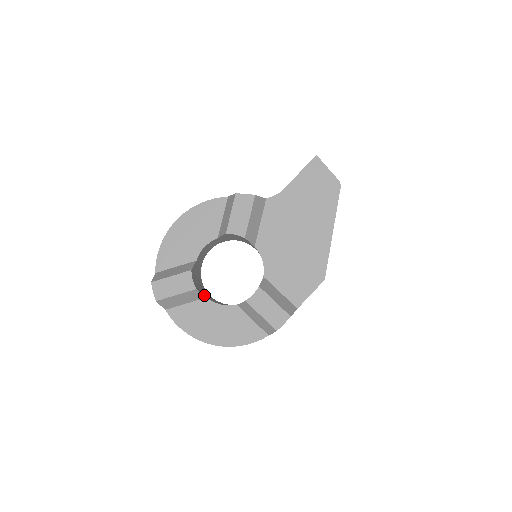
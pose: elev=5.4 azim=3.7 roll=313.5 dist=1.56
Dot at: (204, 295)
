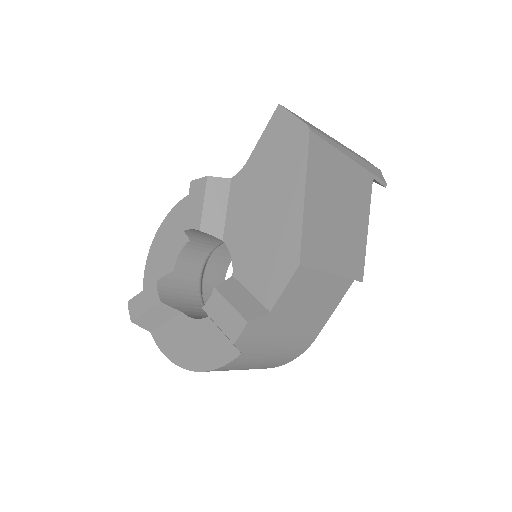
Dot at: (178, 309)
